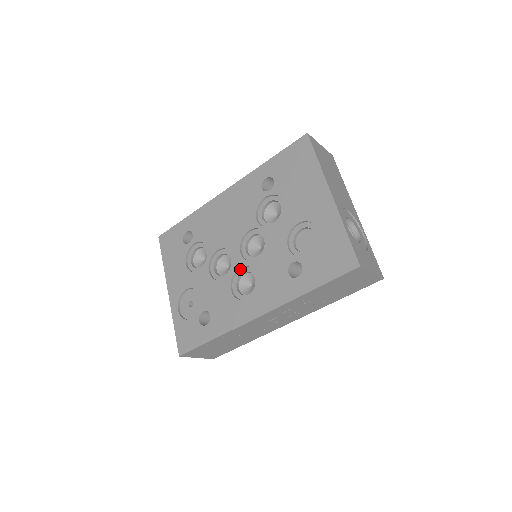
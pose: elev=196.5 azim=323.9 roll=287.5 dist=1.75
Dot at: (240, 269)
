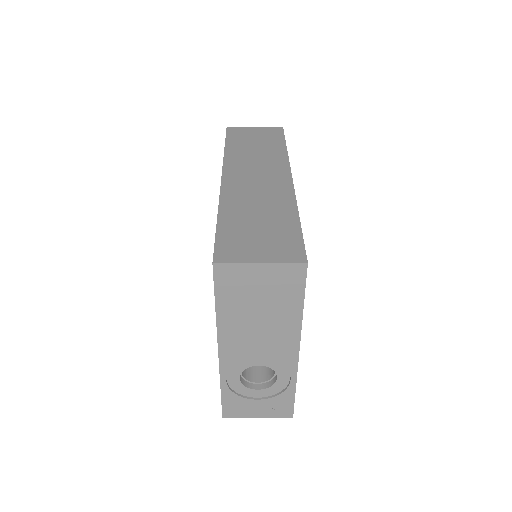
Dot at: occluded
